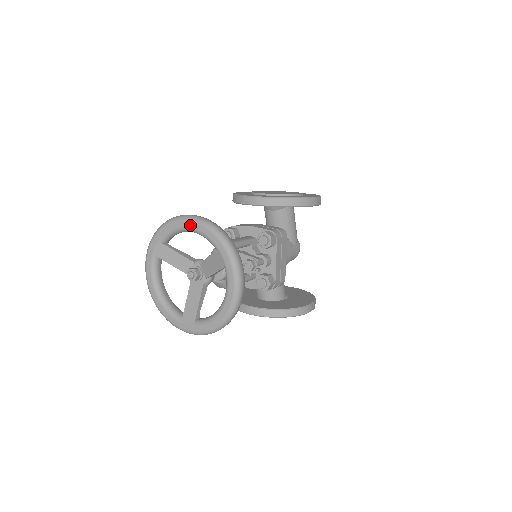
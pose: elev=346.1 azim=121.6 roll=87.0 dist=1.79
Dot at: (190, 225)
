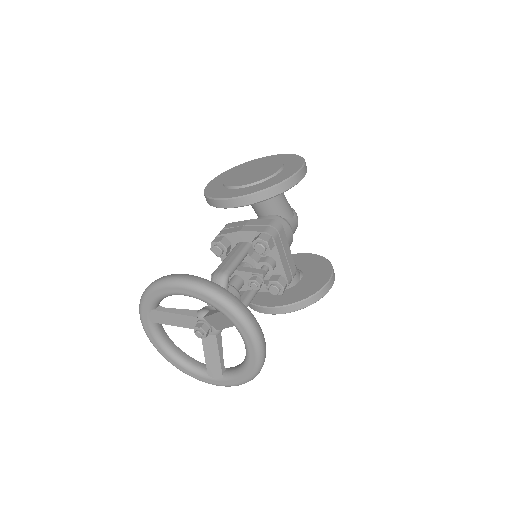
Dot at: (177, 291)
